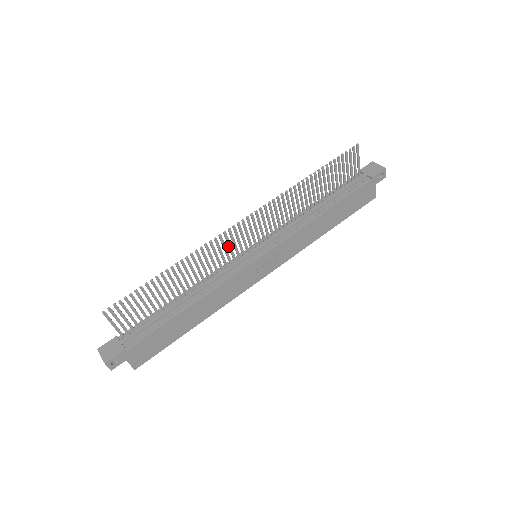
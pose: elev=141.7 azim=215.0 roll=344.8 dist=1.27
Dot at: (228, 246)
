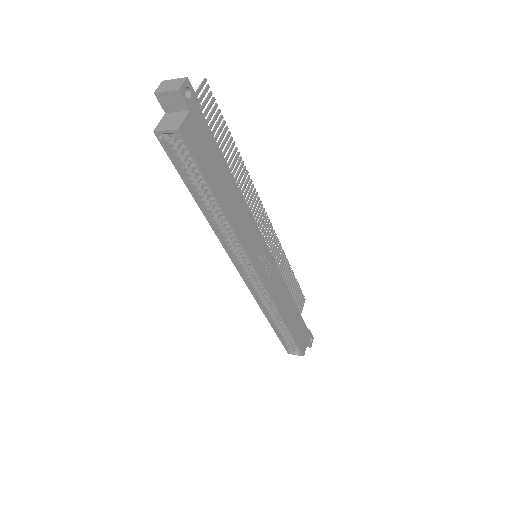
Dot at: (254, 215)
